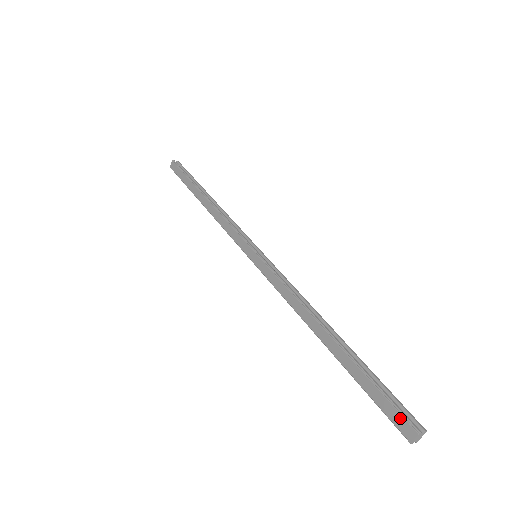
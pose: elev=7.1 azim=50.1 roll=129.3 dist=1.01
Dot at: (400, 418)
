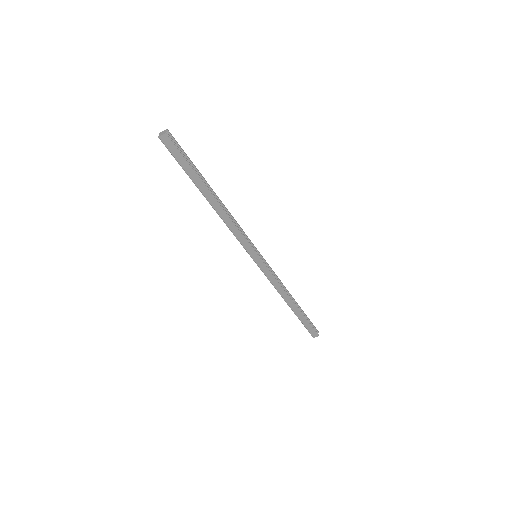
Dot at: (314, 332)
